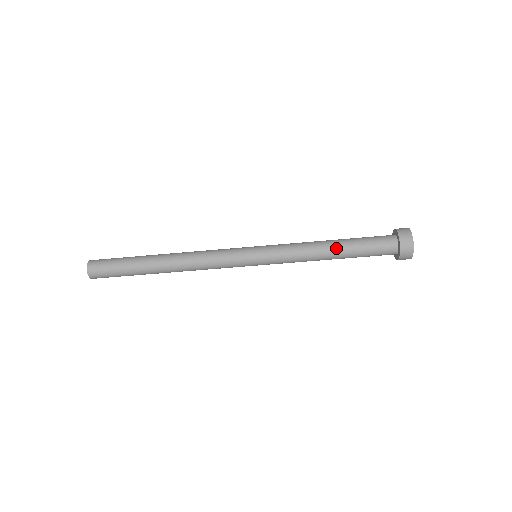
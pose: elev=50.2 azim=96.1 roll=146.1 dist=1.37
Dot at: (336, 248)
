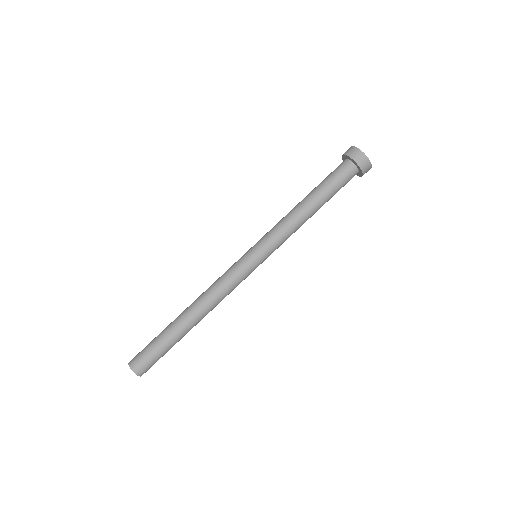
Dot at: (307, 198)
